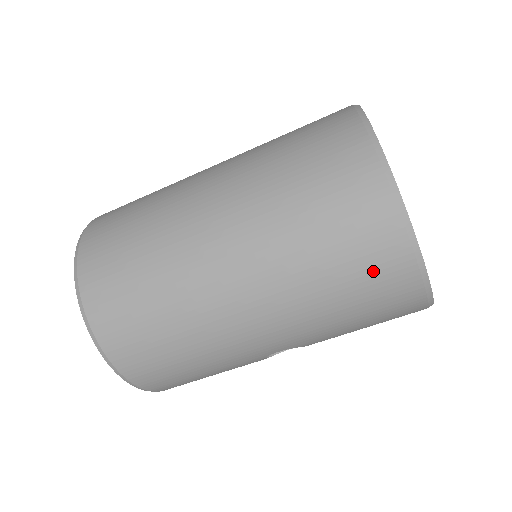
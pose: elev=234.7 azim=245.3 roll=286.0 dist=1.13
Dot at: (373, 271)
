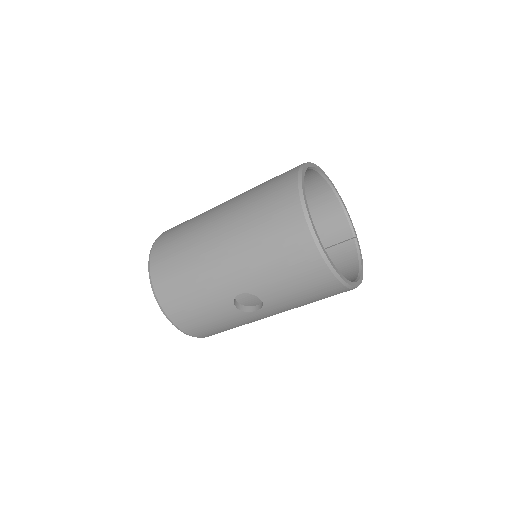
Dot at: (283, 226)
